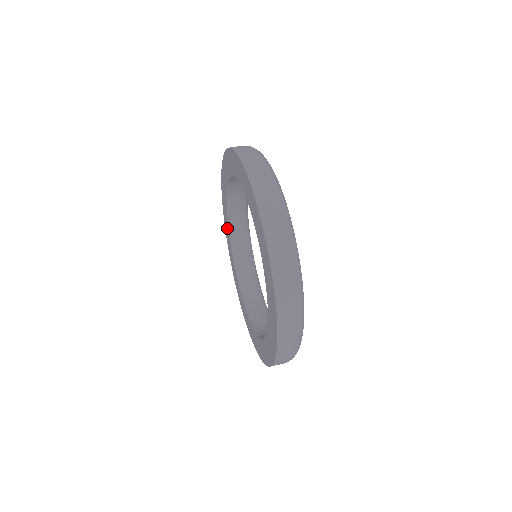
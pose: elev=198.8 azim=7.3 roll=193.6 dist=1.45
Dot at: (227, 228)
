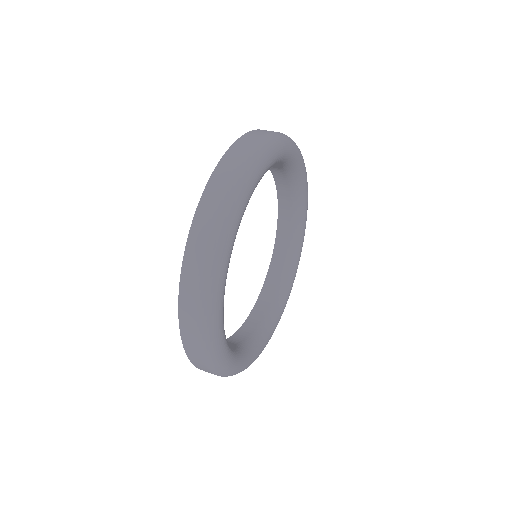
Dot at: occluded
